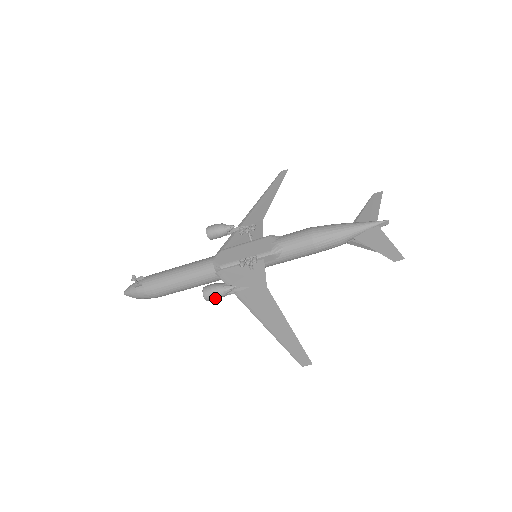
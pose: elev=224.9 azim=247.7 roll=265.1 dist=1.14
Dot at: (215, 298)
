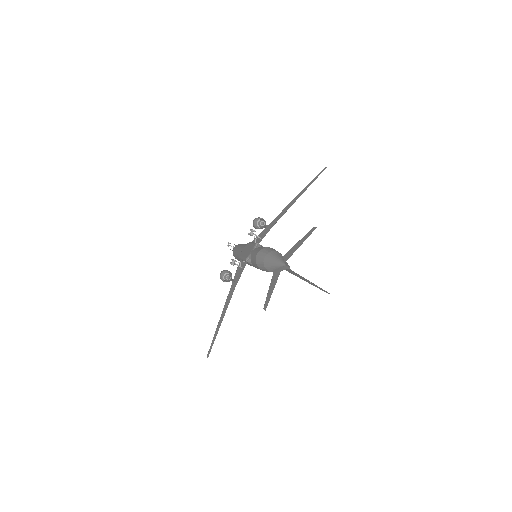
Dot at: (224, 281)
